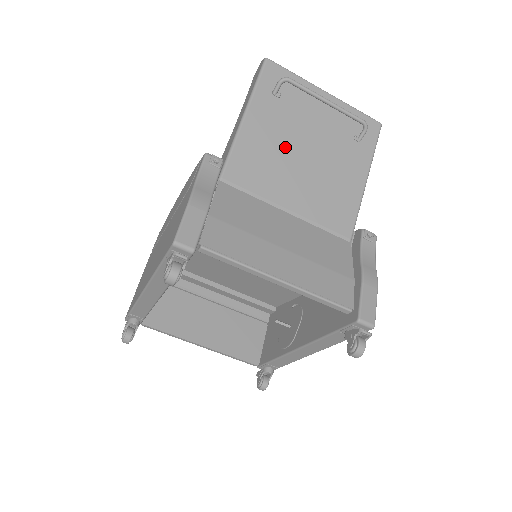
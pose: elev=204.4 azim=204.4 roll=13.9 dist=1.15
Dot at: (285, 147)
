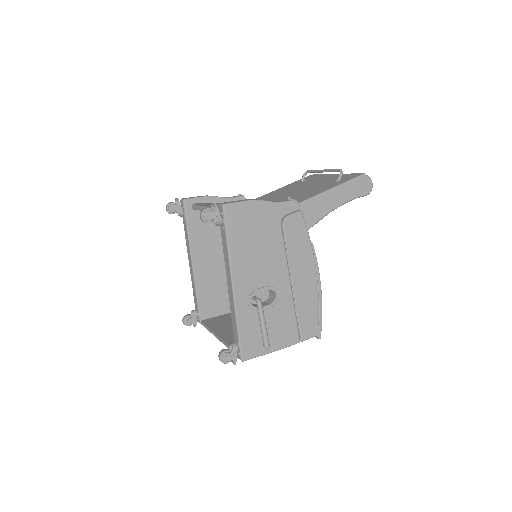
Dot at: (286, 192)
